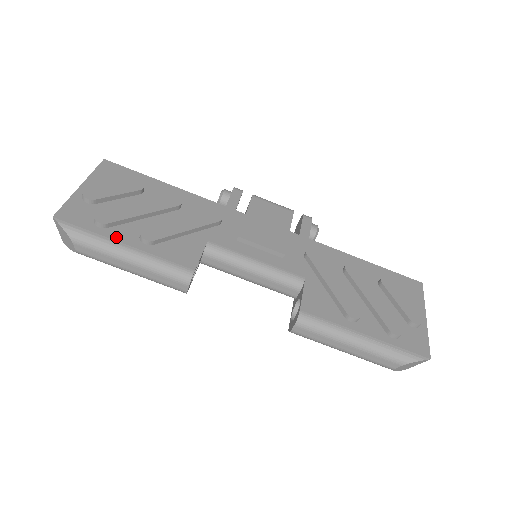
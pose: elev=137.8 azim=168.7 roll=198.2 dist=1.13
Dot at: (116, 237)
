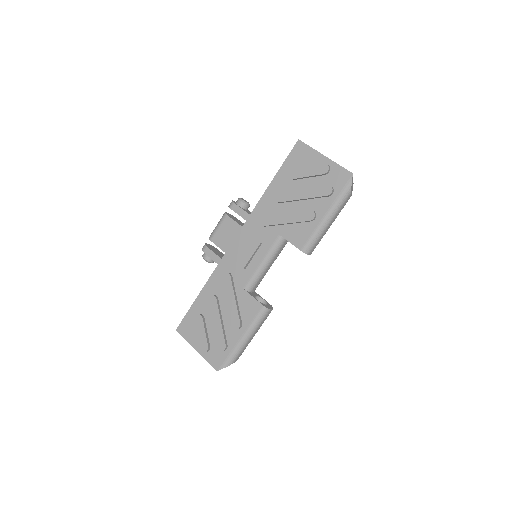
Dot at: (234, 342)
